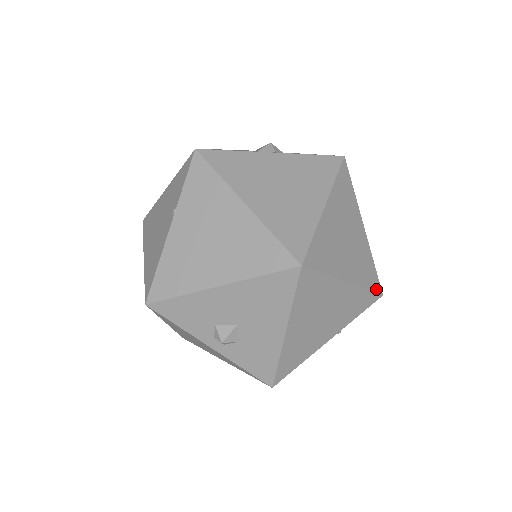
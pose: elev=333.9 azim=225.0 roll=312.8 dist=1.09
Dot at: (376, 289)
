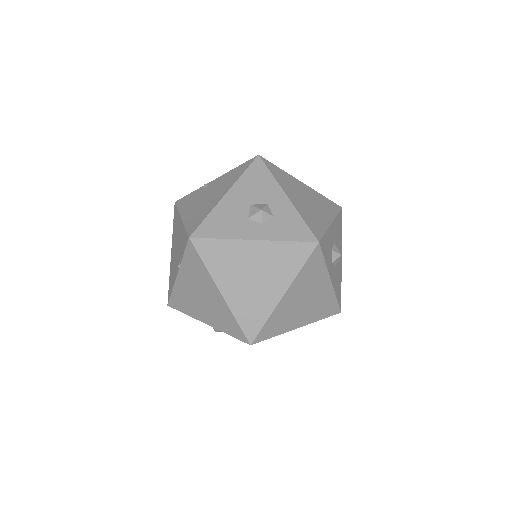
Dot at: (333, 313)
